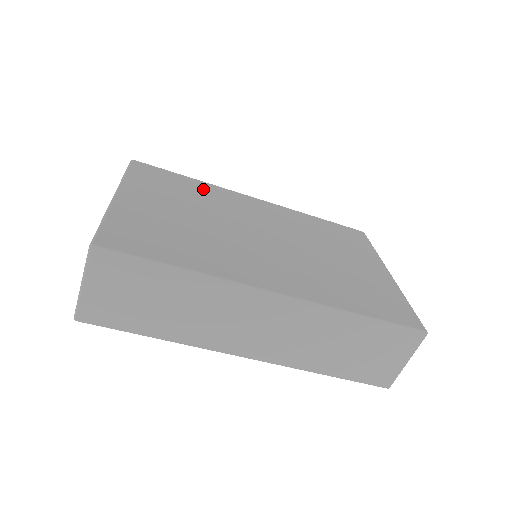
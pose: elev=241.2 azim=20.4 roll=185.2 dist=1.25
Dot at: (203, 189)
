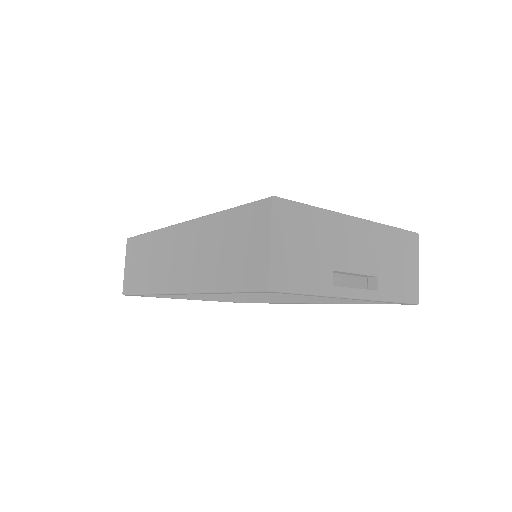
Dot at: occluded
